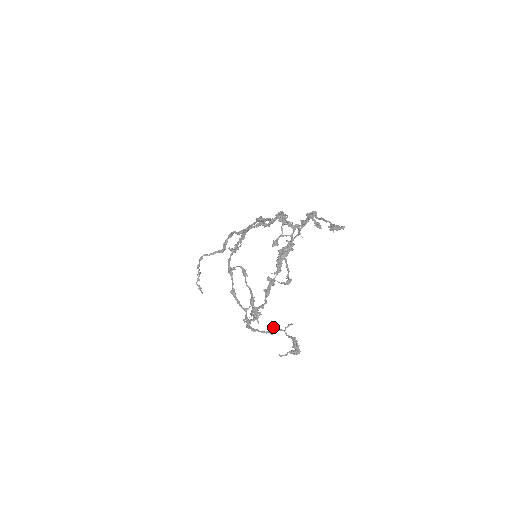
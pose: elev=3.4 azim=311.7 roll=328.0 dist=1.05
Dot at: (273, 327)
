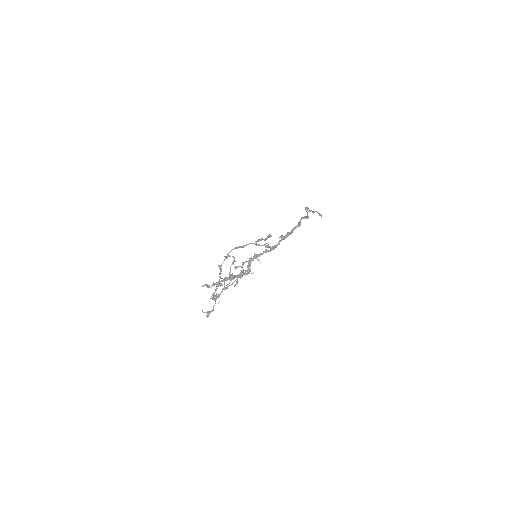
Dot at: occluded
